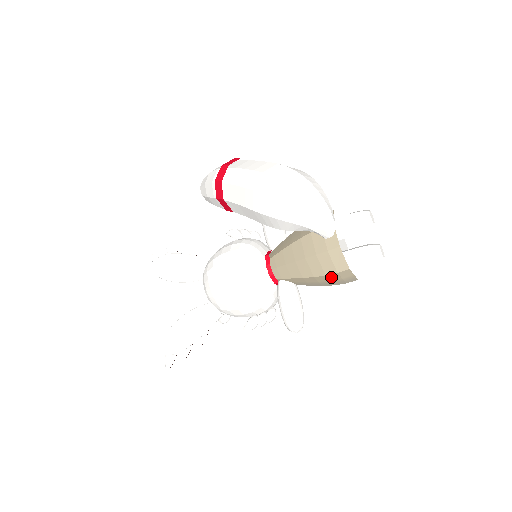
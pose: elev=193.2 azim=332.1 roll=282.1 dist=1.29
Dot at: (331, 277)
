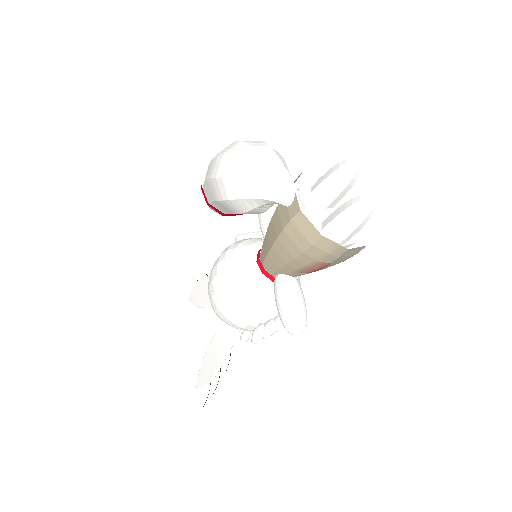
Dot at: (311, 253)
